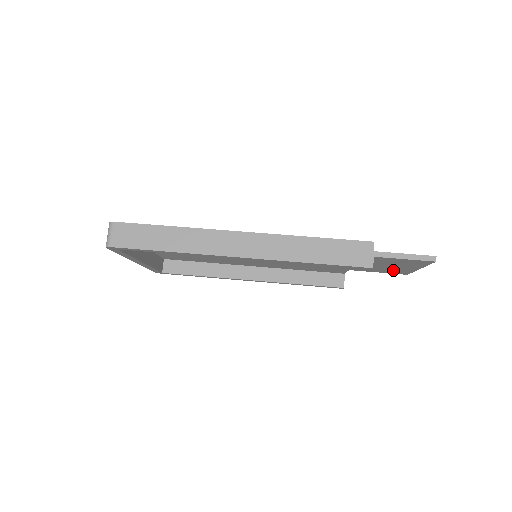
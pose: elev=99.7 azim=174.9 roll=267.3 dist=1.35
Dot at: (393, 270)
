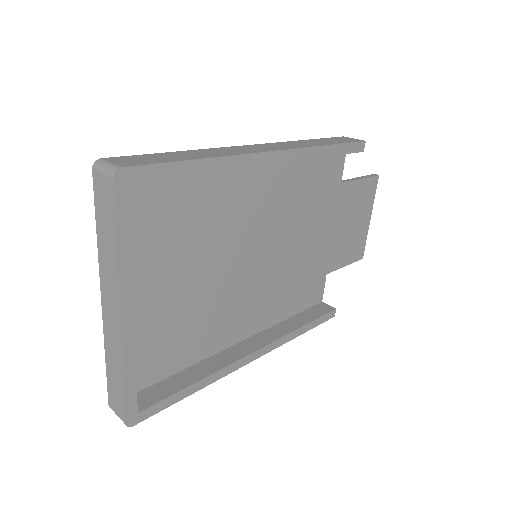
Dot at: (355, 244)
